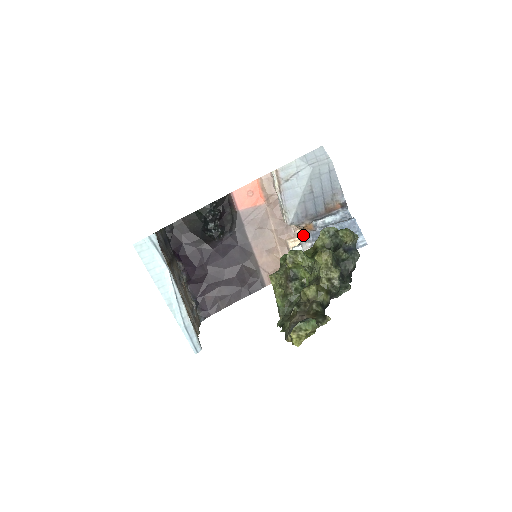
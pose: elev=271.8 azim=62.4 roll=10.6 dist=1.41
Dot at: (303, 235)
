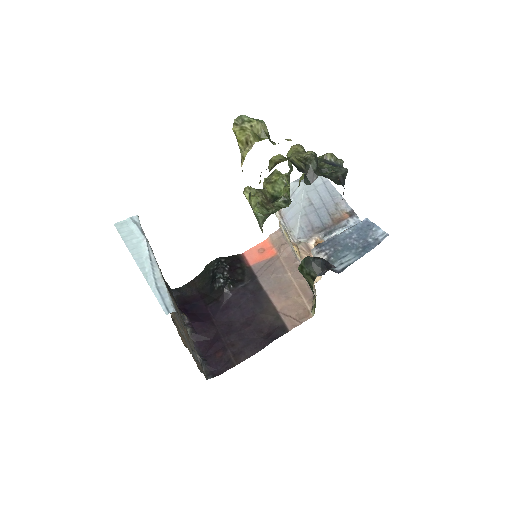
Dot at: (314, 248)
